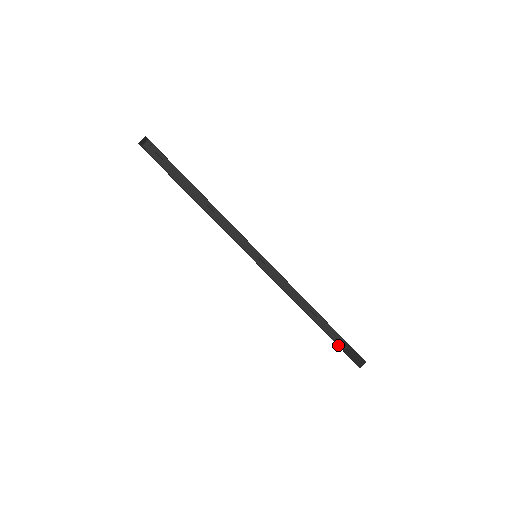
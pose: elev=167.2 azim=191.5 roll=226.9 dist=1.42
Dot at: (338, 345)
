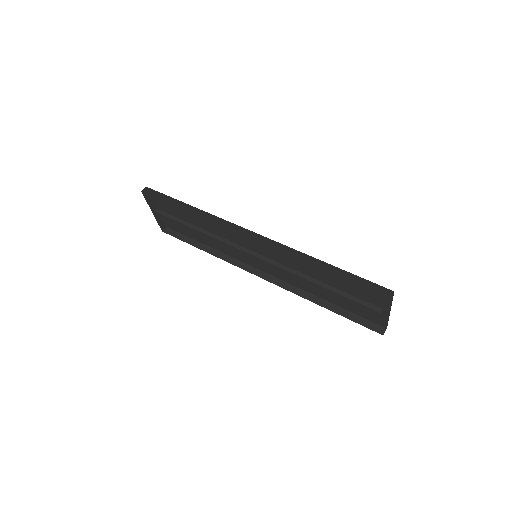
Dot at: (370, 308)
